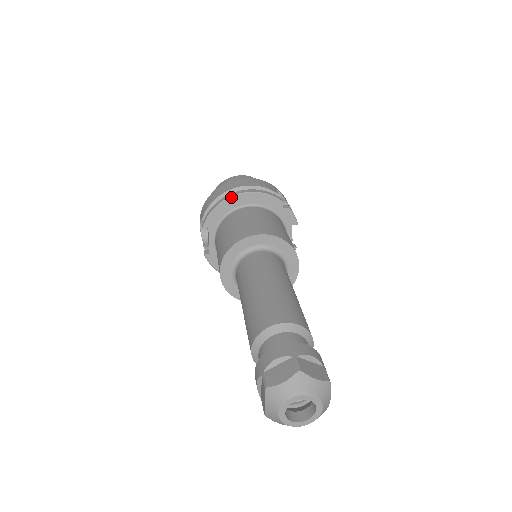
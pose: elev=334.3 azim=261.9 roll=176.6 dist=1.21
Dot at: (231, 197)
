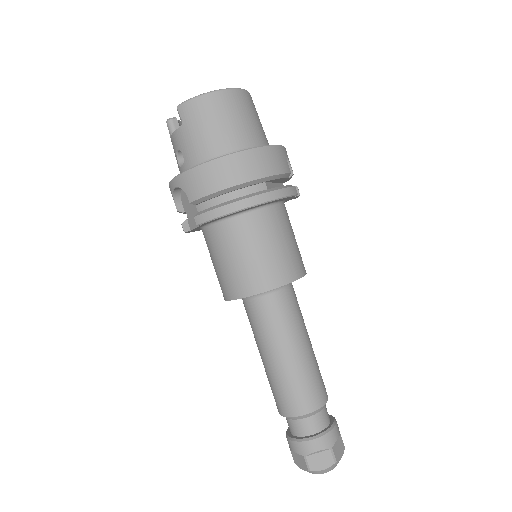
Dot at: (247, 208)
